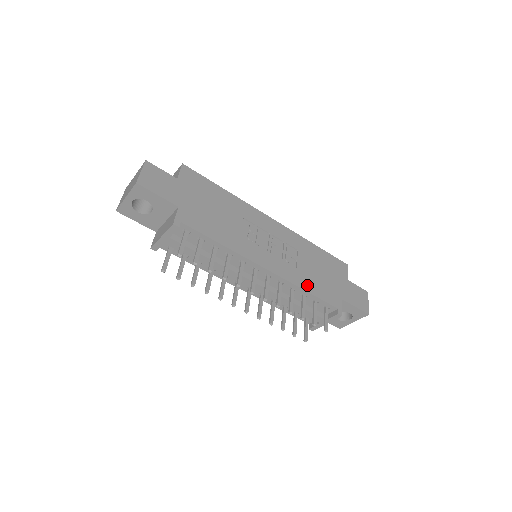
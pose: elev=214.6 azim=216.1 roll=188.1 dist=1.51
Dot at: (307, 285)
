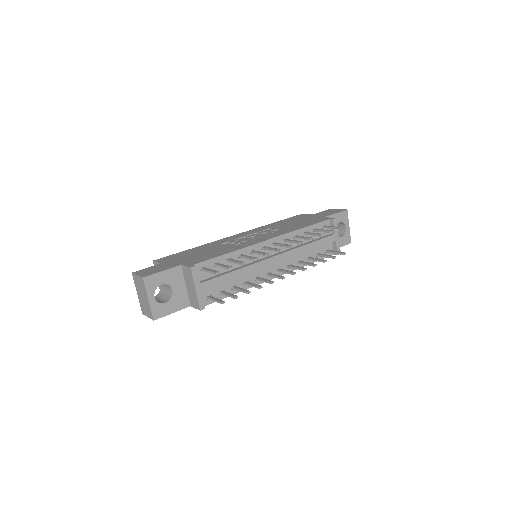
Dot at: (298, 228)
